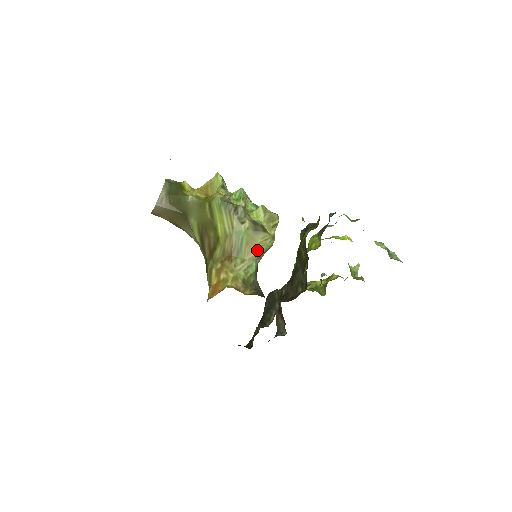
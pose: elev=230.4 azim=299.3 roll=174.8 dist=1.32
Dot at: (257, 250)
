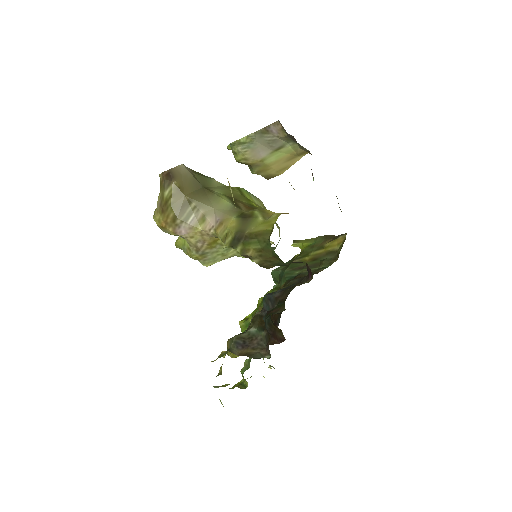
Dot at: occluded
